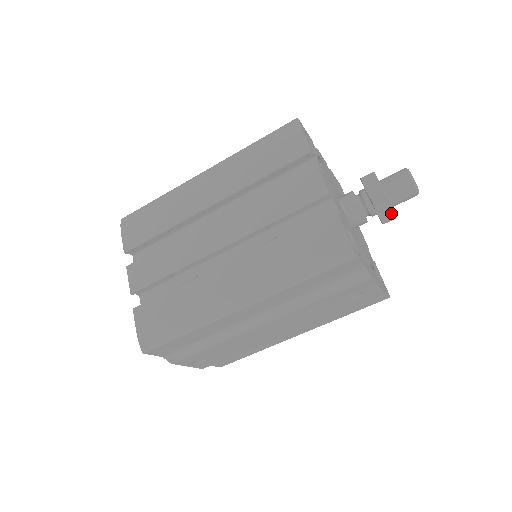
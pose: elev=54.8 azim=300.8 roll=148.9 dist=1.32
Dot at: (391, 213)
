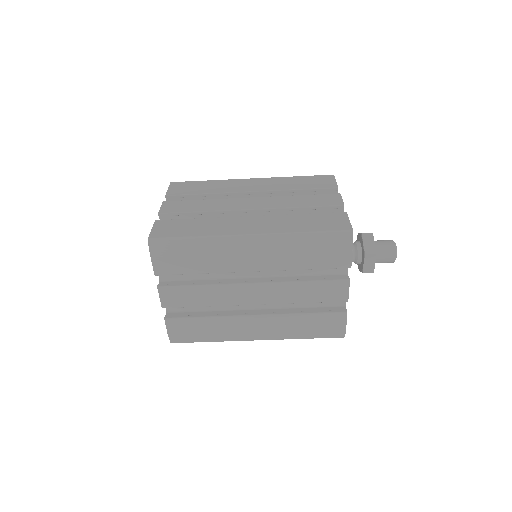
Dot at: occluded
